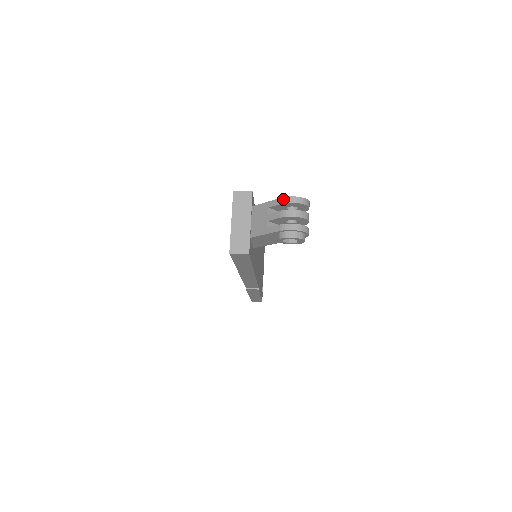
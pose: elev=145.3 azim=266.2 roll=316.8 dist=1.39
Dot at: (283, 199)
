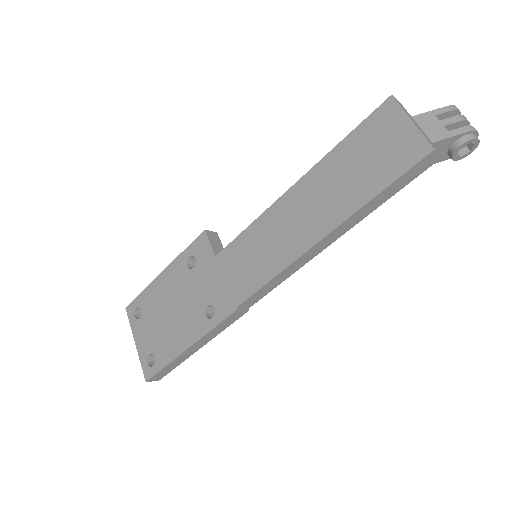
Dot at: (452, 106)
